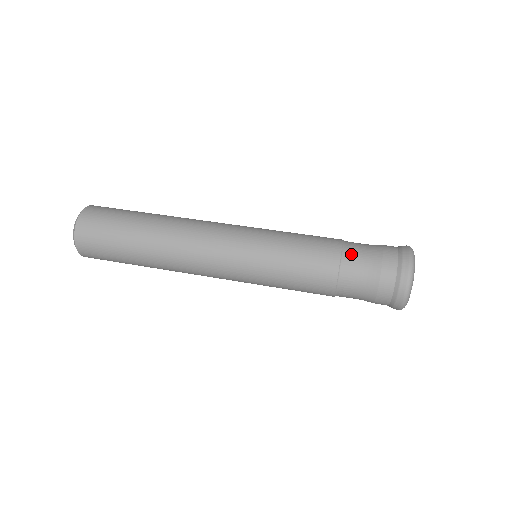
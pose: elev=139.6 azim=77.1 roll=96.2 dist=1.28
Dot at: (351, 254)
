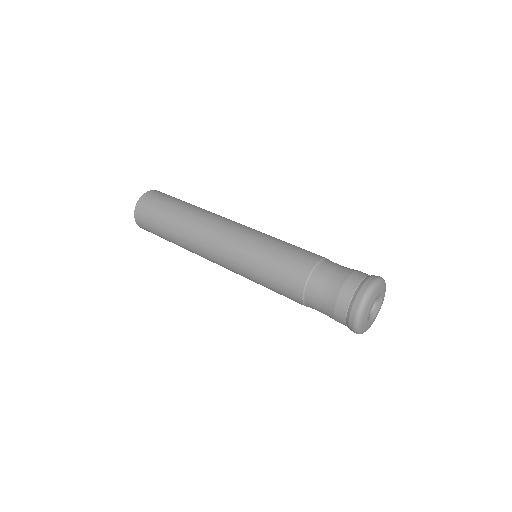
Dot at: occluded
